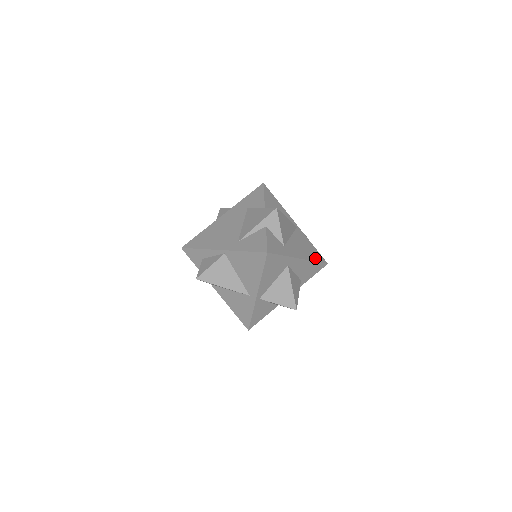
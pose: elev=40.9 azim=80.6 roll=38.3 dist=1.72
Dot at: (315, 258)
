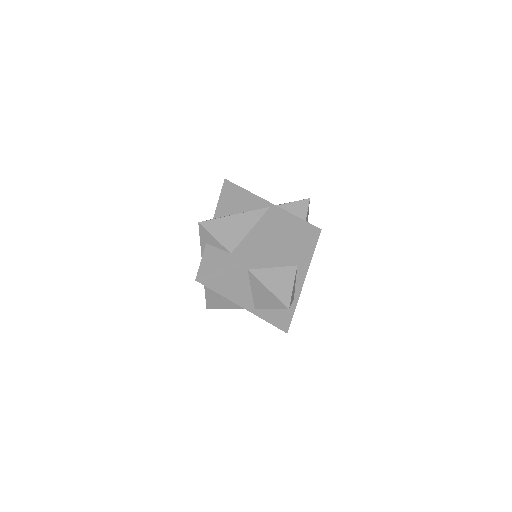
Dot at: (293, 236)
